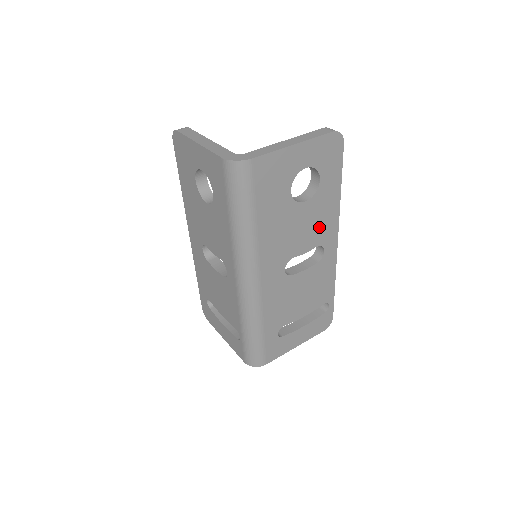
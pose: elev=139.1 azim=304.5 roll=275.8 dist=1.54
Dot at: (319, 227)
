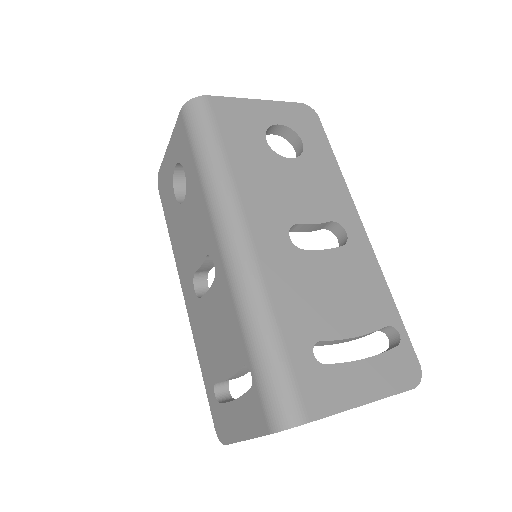
Dot at: (324, 196)
